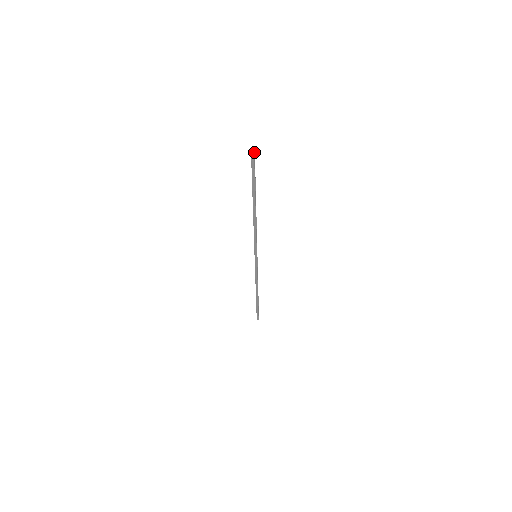
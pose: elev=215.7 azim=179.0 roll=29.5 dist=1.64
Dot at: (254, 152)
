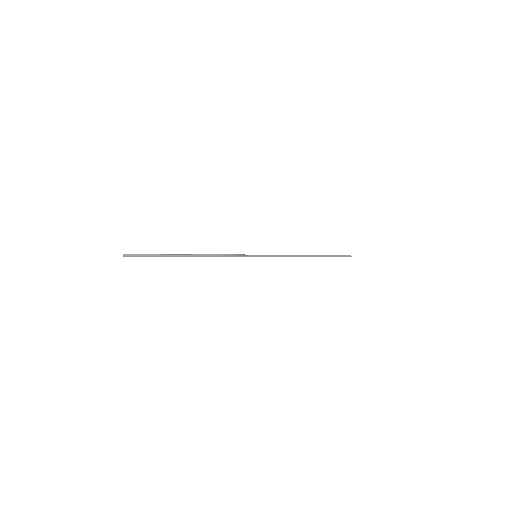
Dot at: (125, 255)
